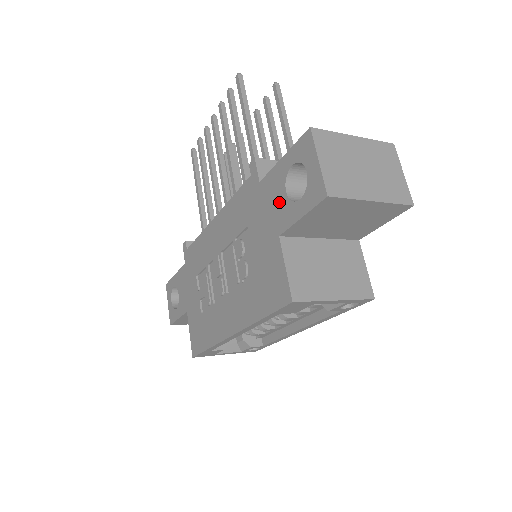
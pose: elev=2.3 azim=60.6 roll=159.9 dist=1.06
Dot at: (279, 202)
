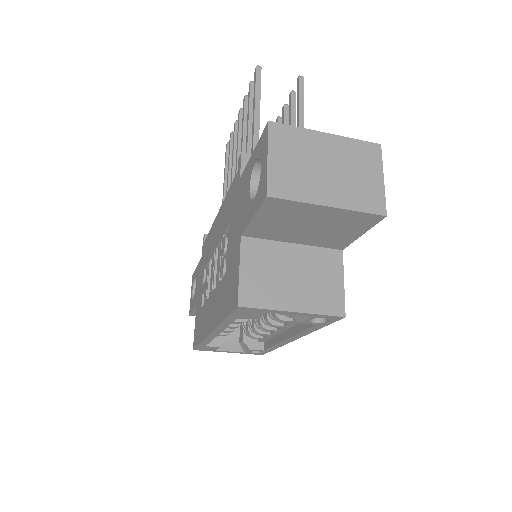
Dot at: (245, 200)
